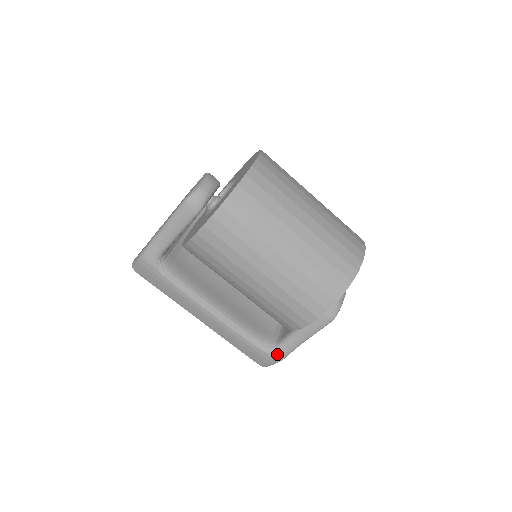
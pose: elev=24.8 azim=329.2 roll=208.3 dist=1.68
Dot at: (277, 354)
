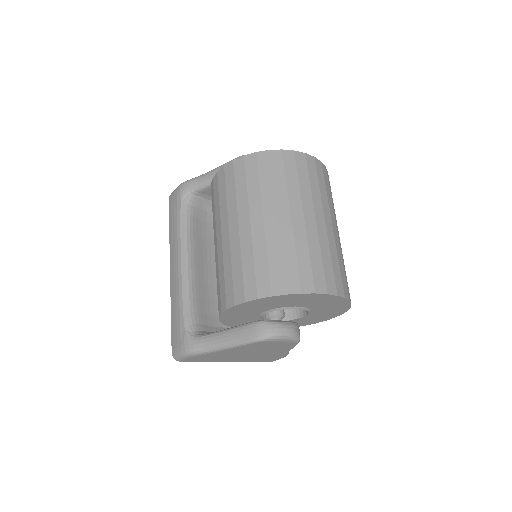
Dot at: (192, 342)
